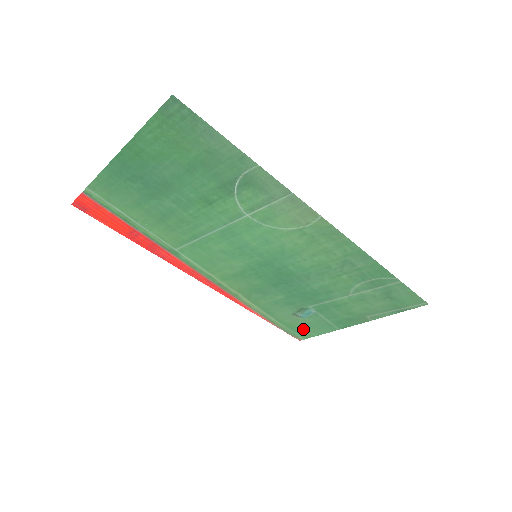
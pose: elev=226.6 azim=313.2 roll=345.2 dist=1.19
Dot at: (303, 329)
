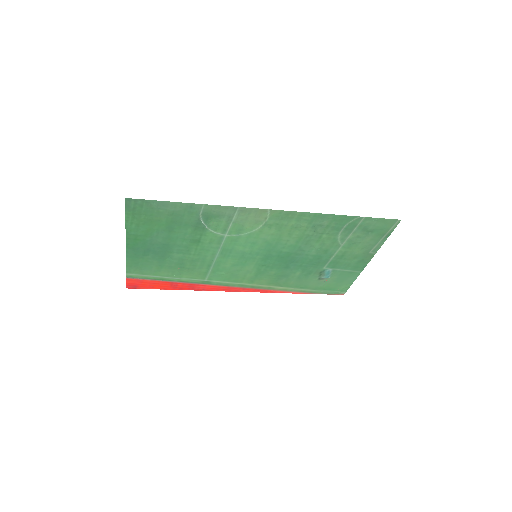
Dot at: (337, 286)
